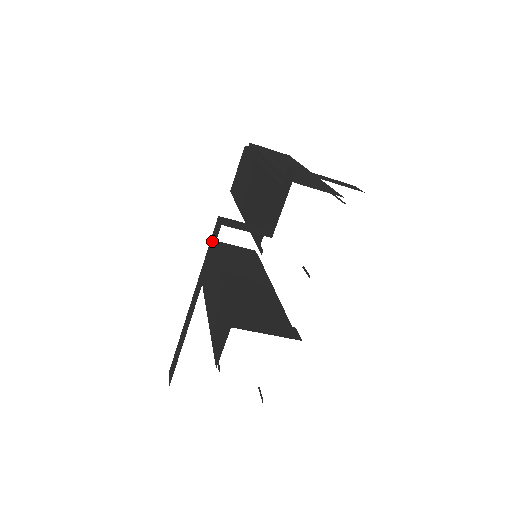
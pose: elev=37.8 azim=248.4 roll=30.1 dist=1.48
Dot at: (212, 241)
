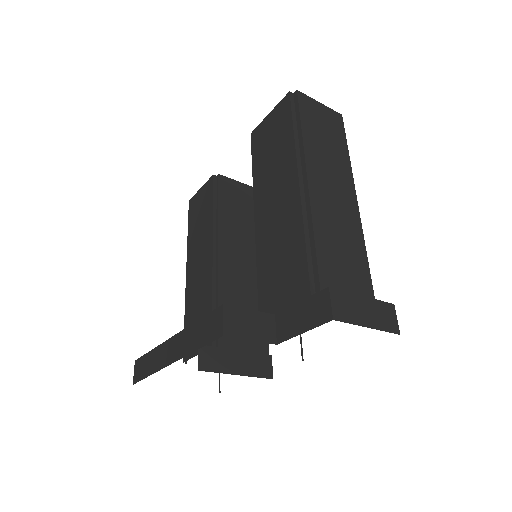
Dot at: (208, 325)
